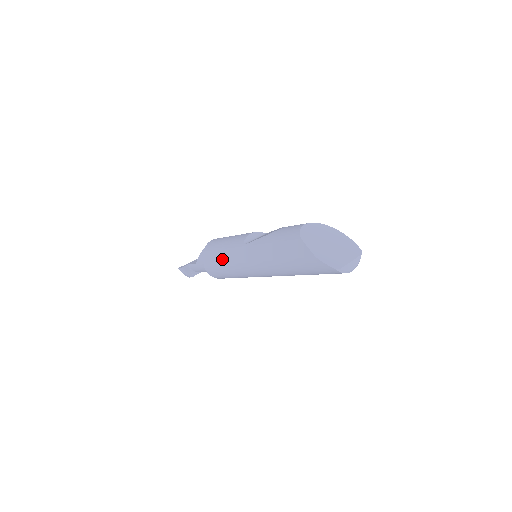
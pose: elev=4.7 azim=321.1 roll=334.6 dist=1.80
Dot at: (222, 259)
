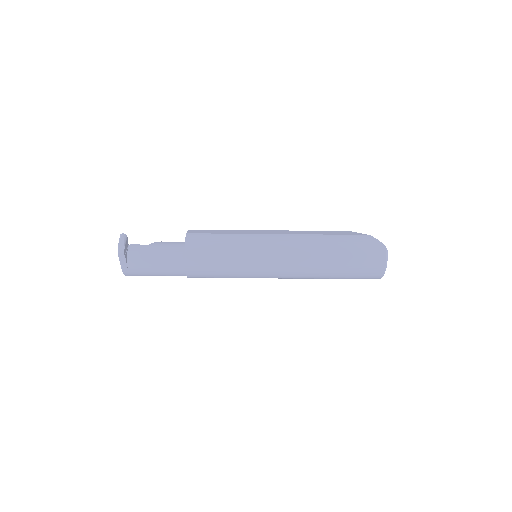
Dot at: (227, 232)
